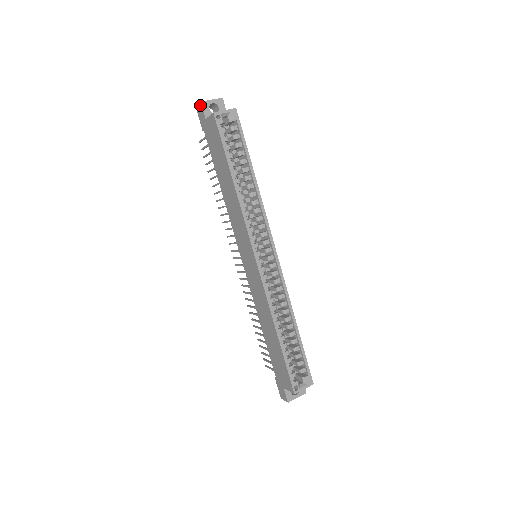
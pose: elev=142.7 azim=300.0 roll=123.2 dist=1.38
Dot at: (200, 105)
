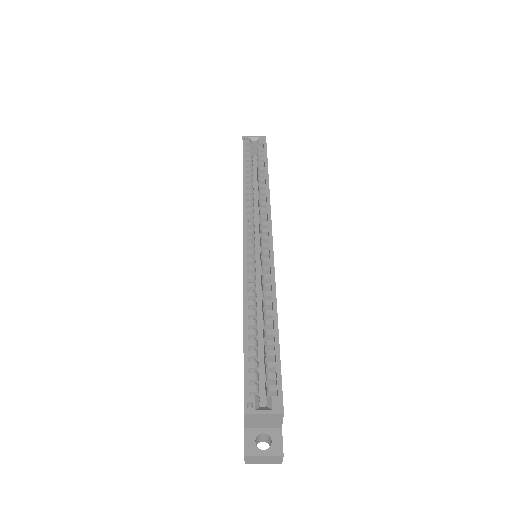
Dot at: occluded
